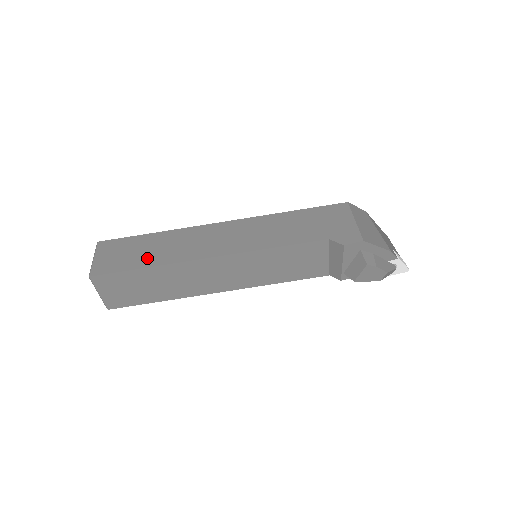
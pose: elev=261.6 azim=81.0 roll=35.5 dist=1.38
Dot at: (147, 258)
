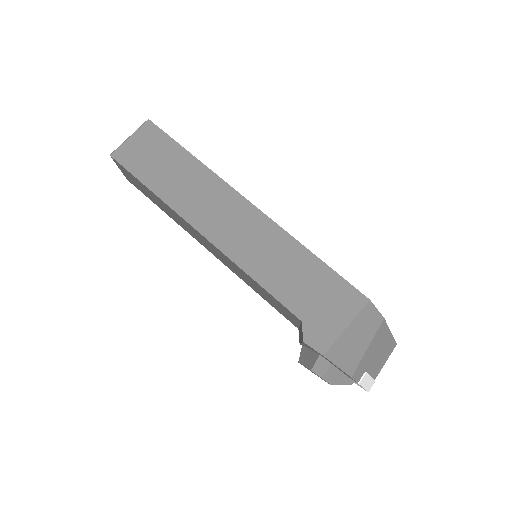
Dot at: (162, 181)
